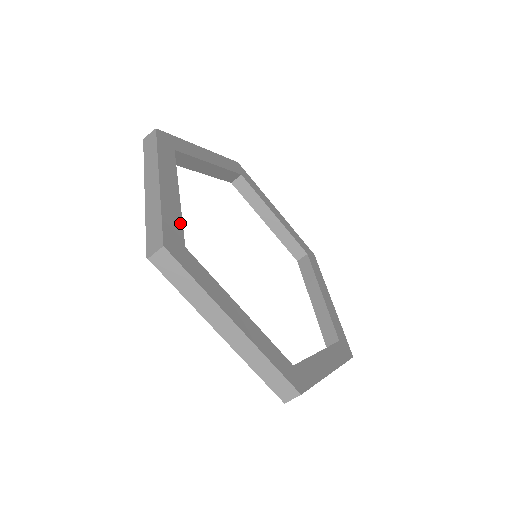
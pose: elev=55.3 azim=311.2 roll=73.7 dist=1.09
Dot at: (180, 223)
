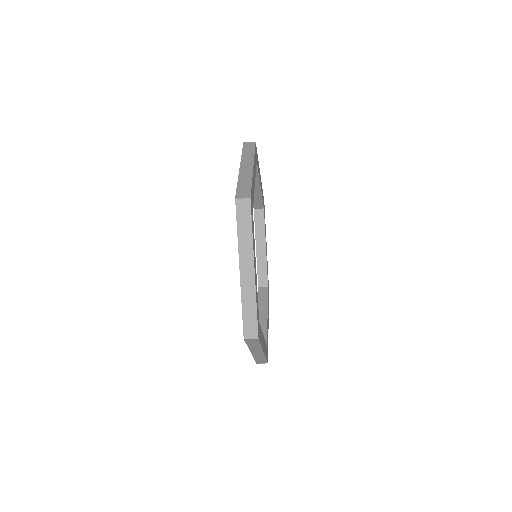
Dot at: (253, 197)
